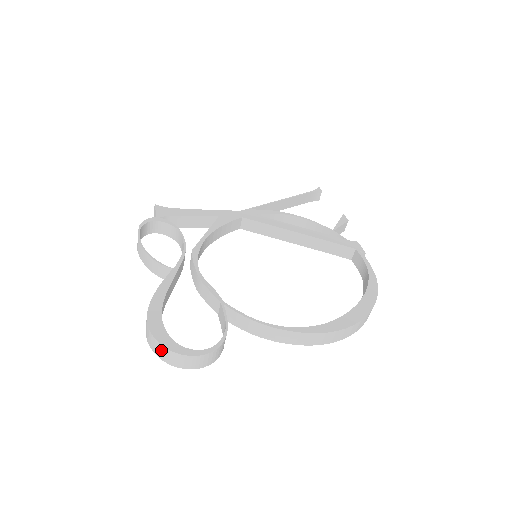
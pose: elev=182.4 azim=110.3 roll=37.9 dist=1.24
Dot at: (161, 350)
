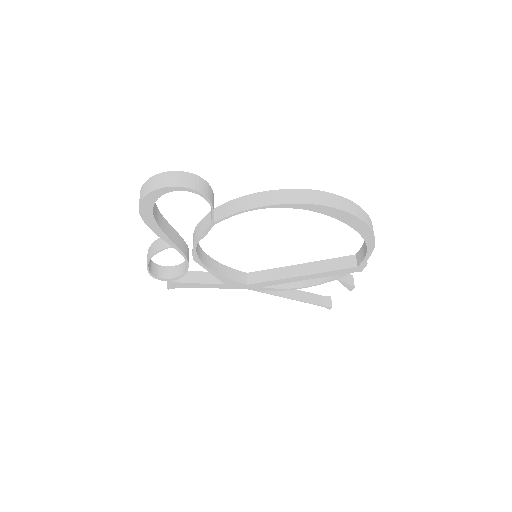
Dot at: (148, 184)
